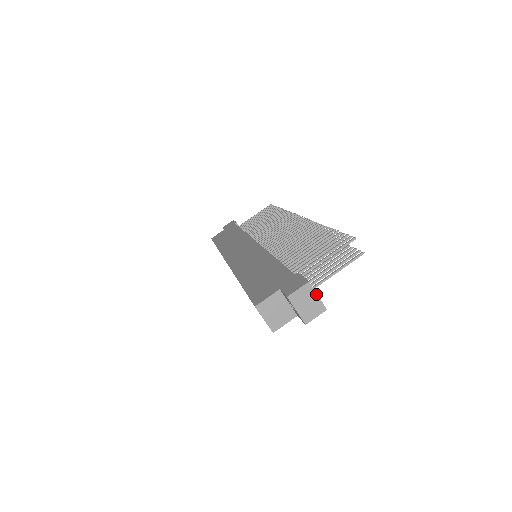
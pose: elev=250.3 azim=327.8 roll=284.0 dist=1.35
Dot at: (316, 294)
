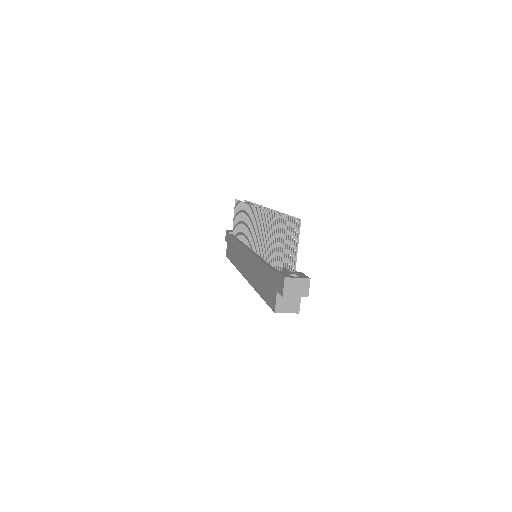
Dot at: (296, 278)
